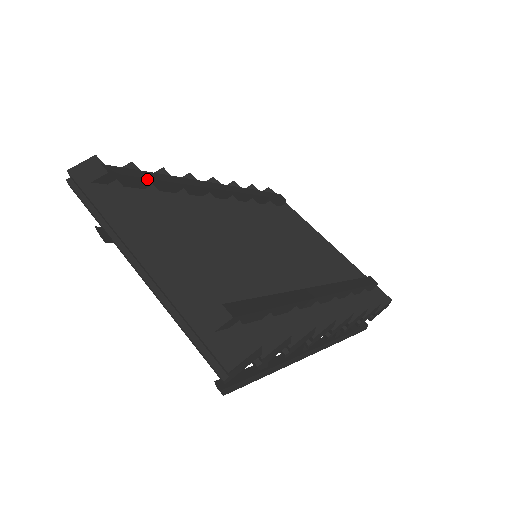
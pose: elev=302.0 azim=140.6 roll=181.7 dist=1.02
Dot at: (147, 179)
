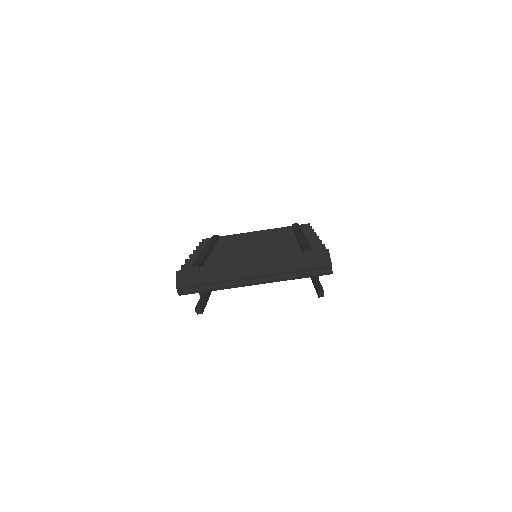
Dot at: (202, 260)
